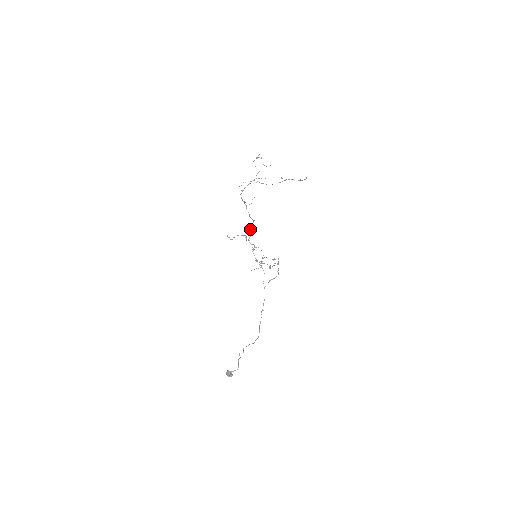
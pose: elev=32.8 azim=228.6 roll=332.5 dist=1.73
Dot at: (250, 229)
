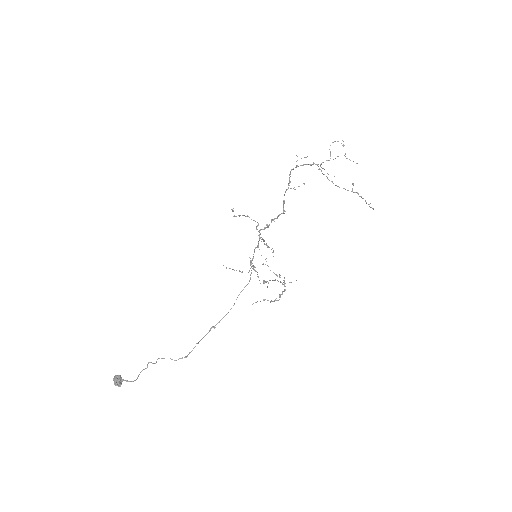
Dot at: occluded
